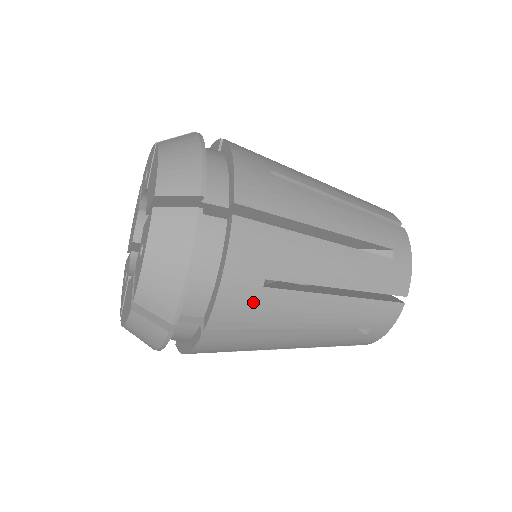
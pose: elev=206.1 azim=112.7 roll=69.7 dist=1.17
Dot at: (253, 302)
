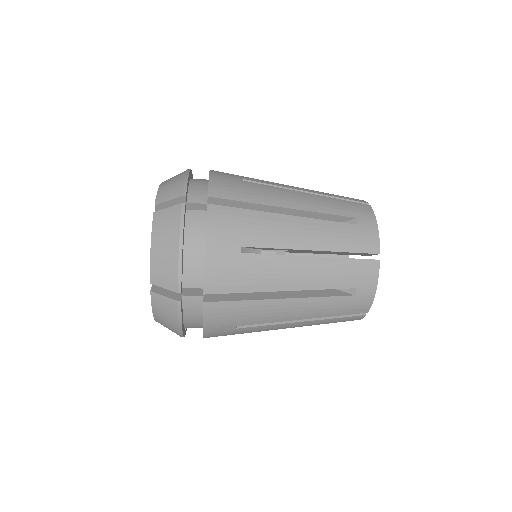
Dot at: (236, 266)
